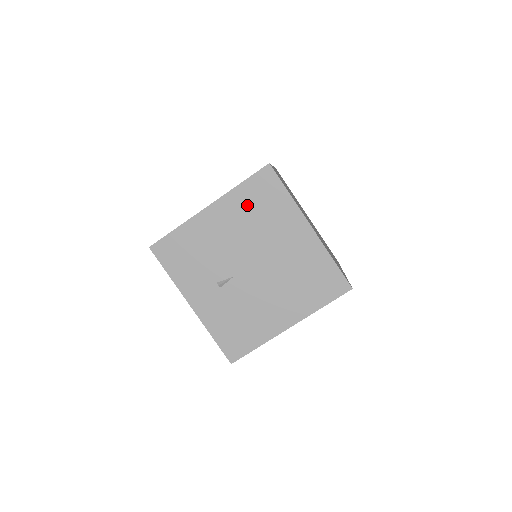
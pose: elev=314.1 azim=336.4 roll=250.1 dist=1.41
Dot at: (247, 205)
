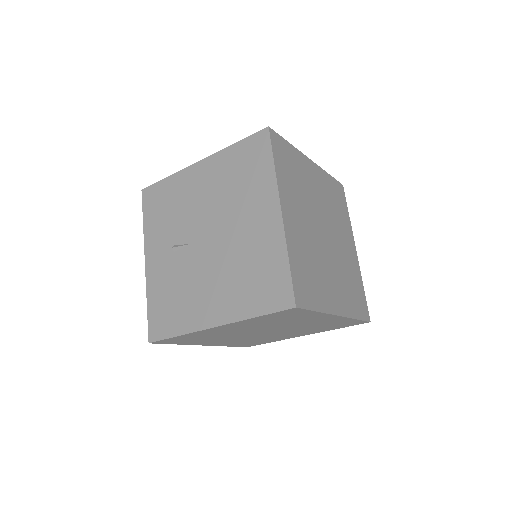
Dot at: (231, 168)
